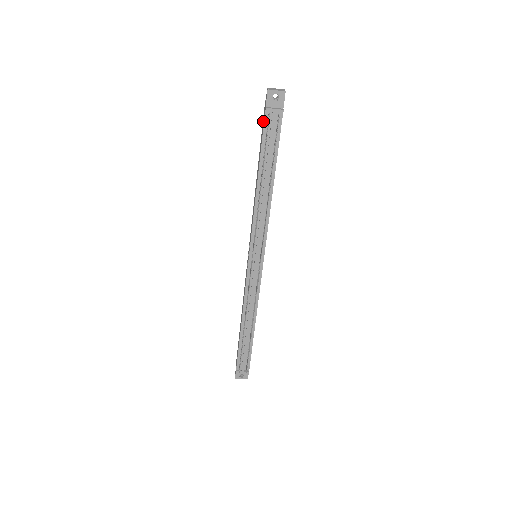
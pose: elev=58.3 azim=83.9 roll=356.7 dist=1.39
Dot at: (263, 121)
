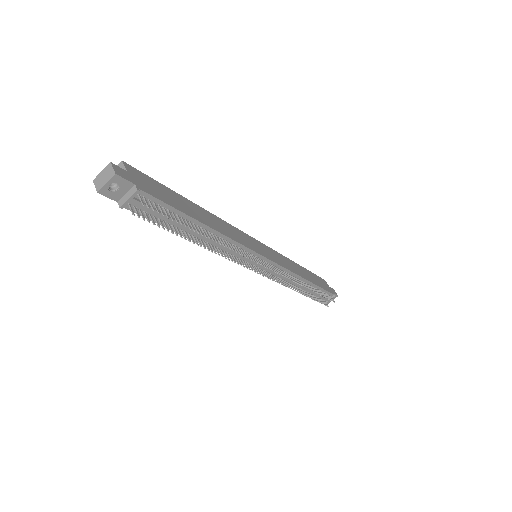
Dot at: occluded
